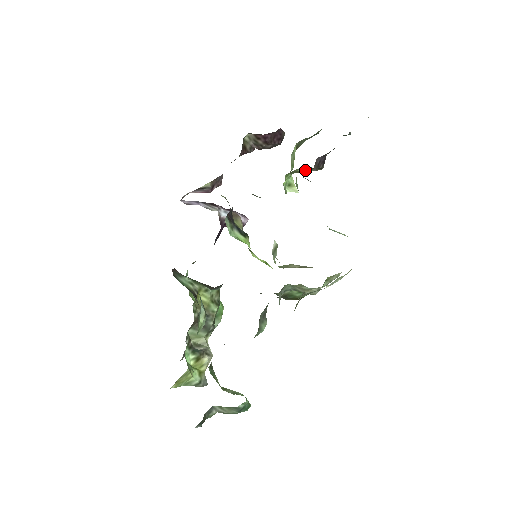
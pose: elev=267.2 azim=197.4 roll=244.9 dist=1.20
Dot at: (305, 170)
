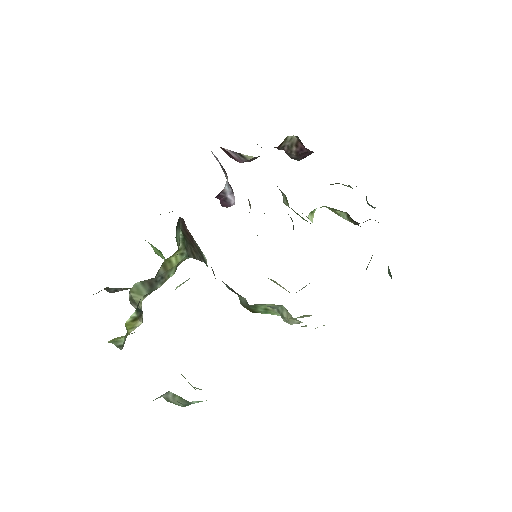
Dot at: (341, 214)
